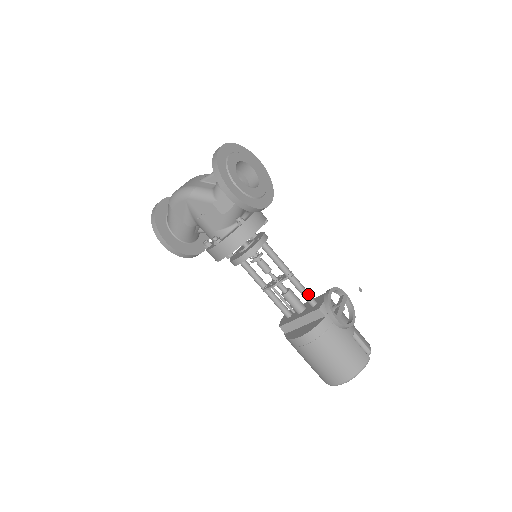
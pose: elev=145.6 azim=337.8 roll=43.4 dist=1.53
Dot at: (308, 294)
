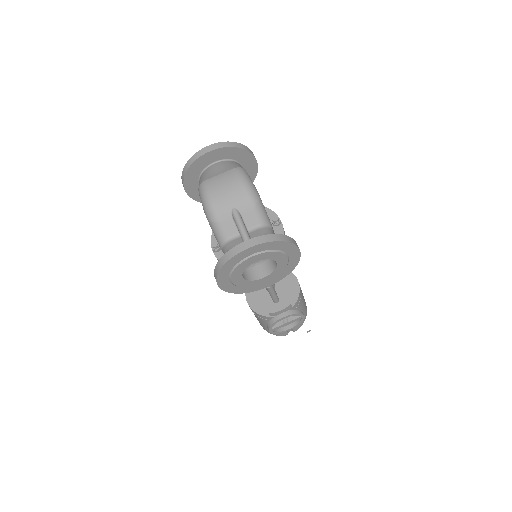
Dot at: (274, 298)
